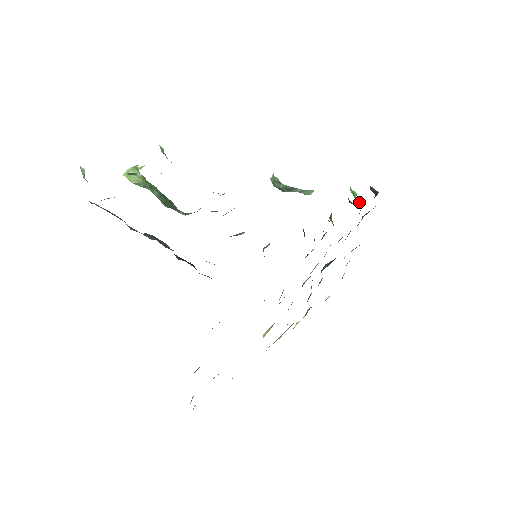
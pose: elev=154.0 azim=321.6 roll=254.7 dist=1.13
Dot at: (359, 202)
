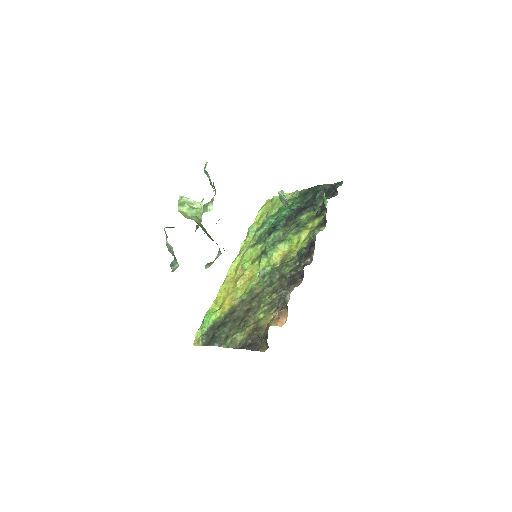
Dot at: (326, 208)
